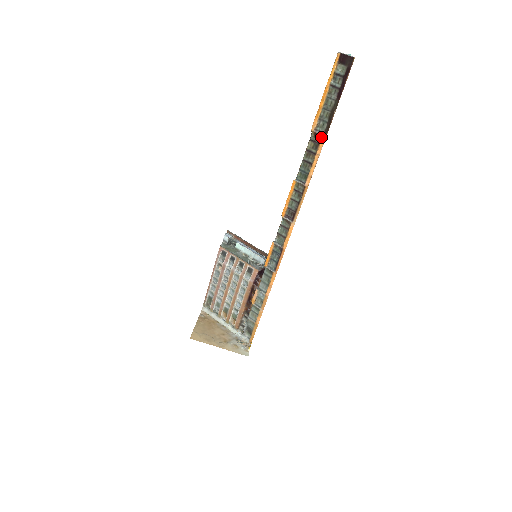
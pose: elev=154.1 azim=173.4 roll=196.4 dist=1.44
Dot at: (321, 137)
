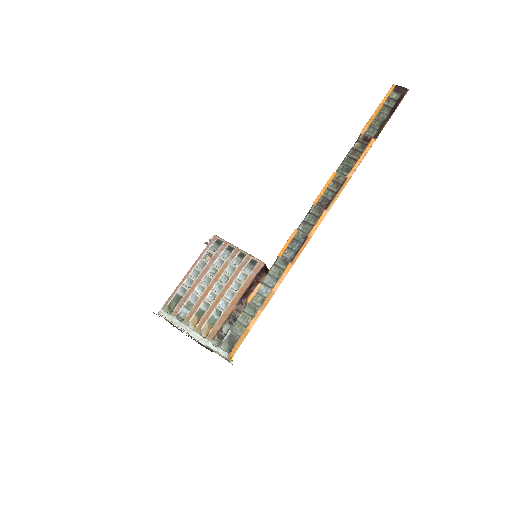
Dot at: (370, 139)
